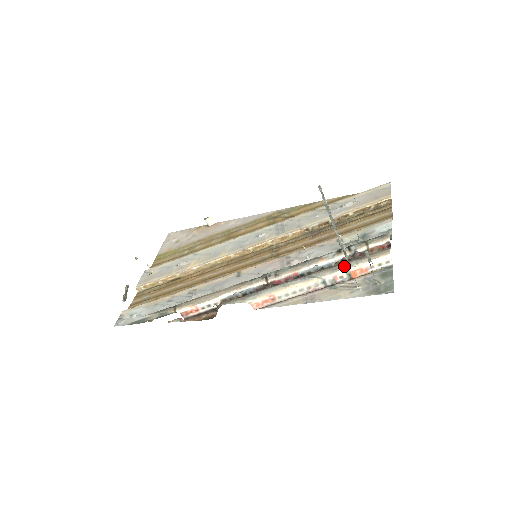
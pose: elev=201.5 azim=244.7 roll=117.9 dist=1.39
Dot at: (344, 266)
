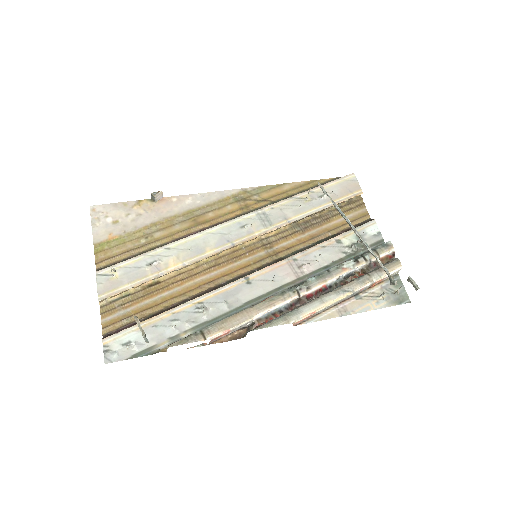
Dot at: (370, 279)
